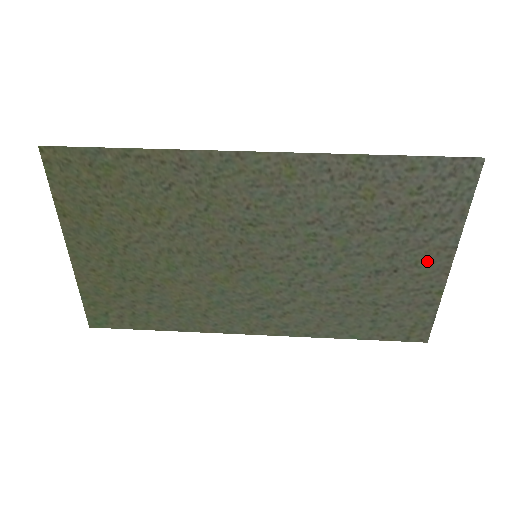
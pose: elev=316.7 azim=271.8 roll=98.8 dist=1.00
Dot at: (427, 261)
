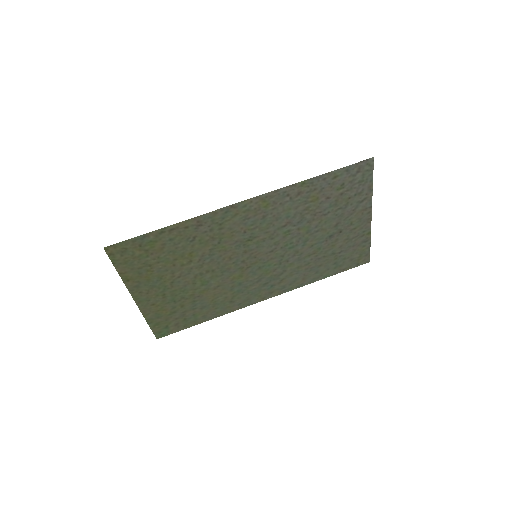
Dot at: (357, 220)
